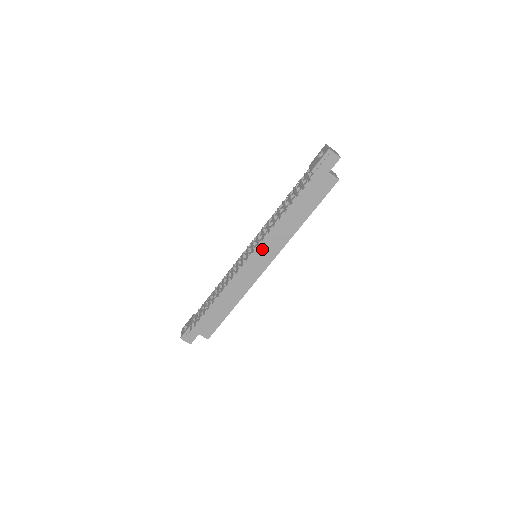
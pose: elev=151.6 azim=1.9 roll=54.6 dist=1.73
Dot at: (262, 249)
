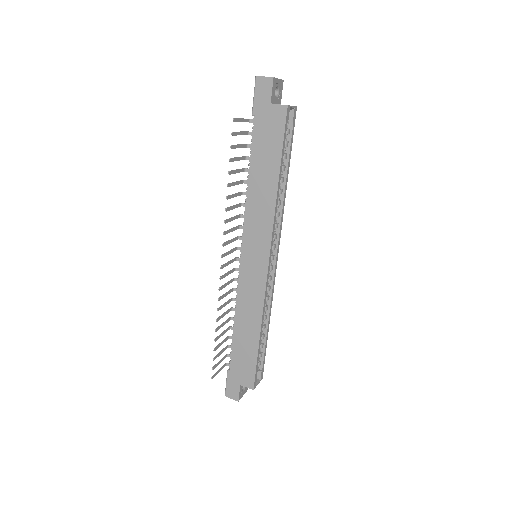
Dot at: (250, 241)
